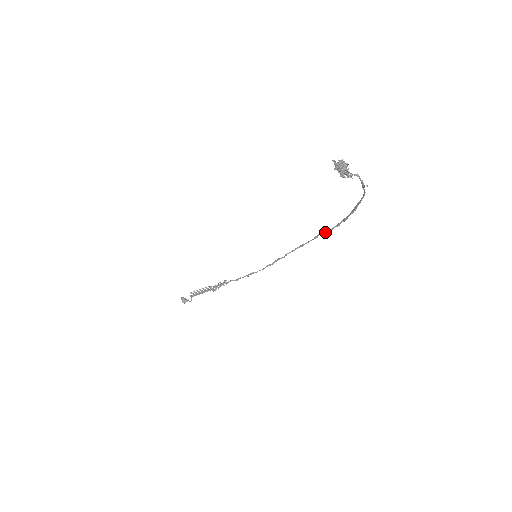
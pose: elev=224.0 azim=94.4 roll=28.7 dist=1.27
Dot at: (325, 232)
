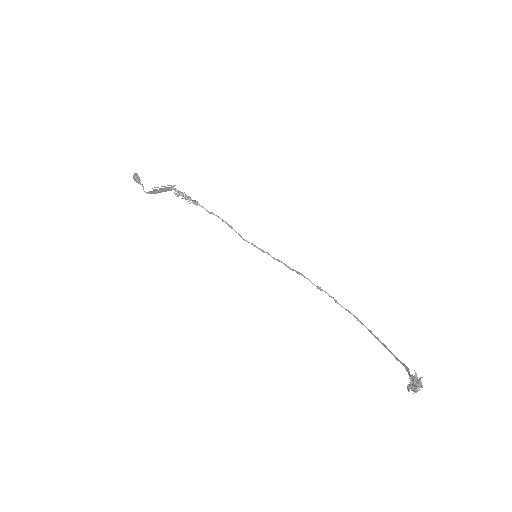
Dot at: (331, 297)
